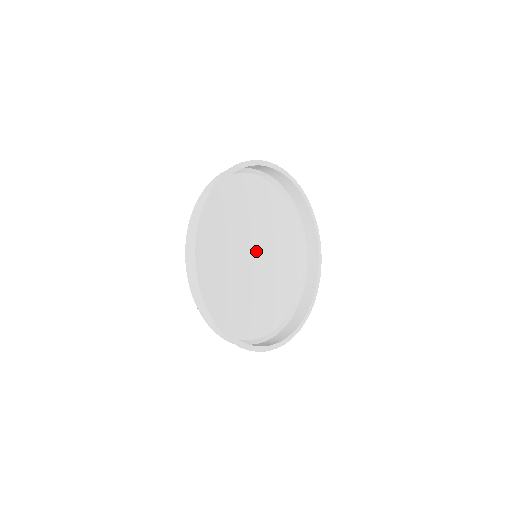
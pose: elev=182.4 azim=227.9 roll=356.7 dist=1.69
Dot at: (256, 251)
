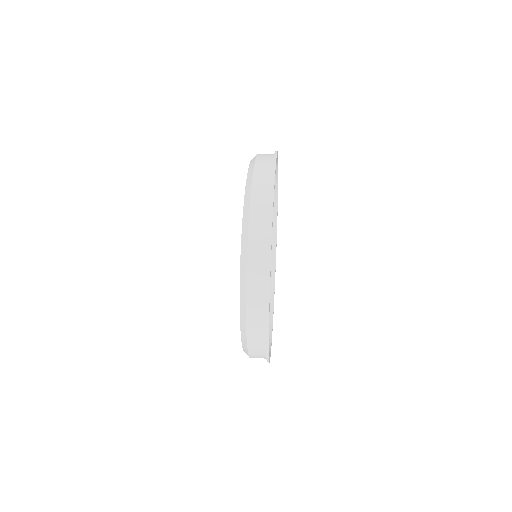
Dot at: occluded
